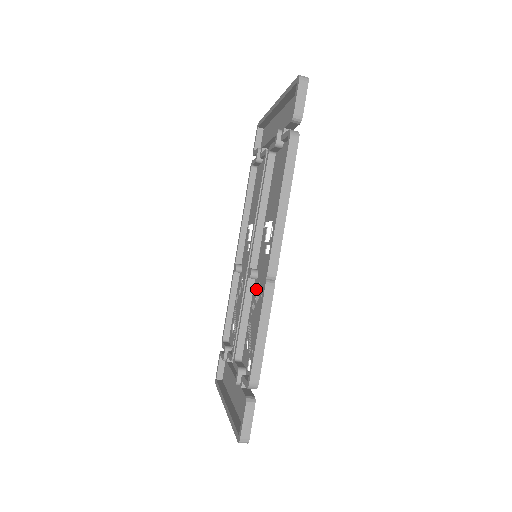
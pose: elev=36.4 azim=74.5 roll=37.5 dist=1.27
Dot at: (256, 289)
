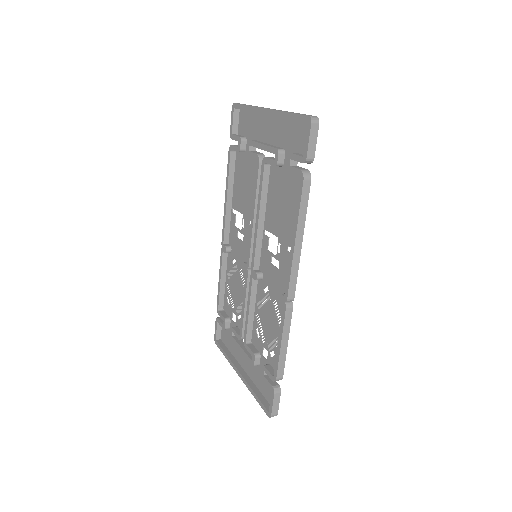
Dot at: (262, 290)
